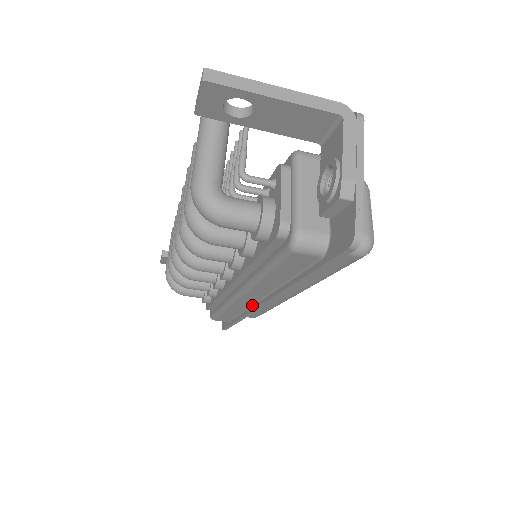
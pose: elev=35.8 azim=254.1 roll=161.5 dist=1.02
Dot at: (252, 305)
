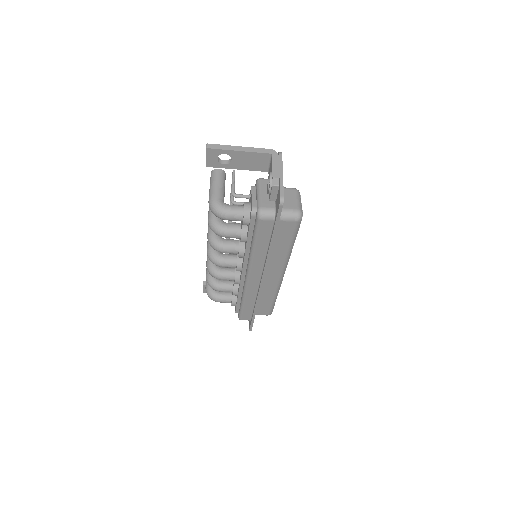
Dot at: (258, 287)
